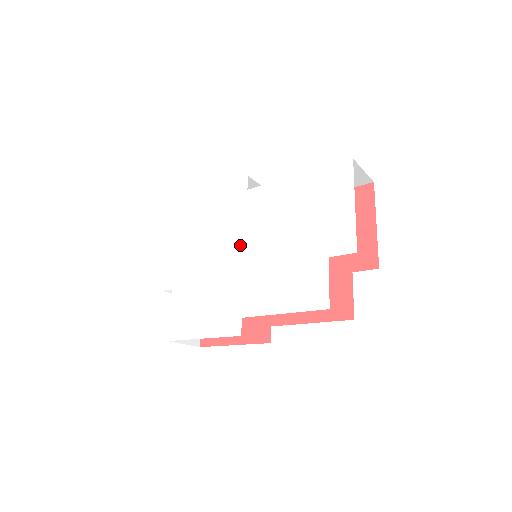
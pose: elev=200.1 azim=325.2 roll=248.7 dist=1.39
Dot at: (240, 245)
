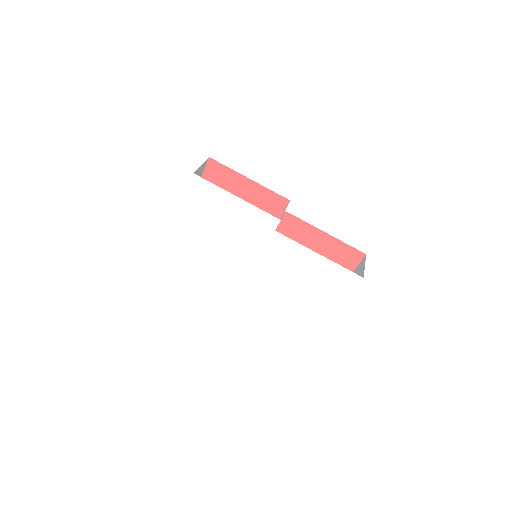
Dot at: (251, 264)
